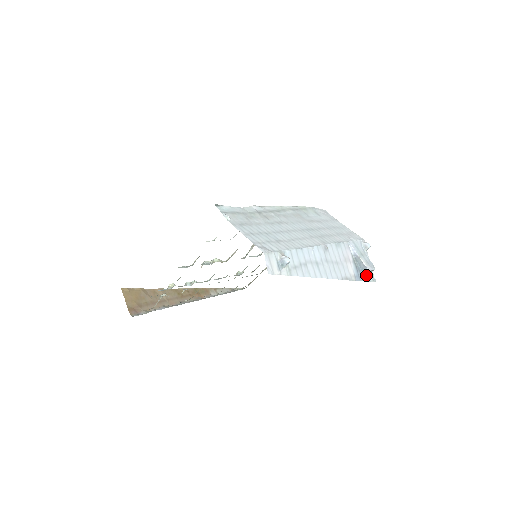
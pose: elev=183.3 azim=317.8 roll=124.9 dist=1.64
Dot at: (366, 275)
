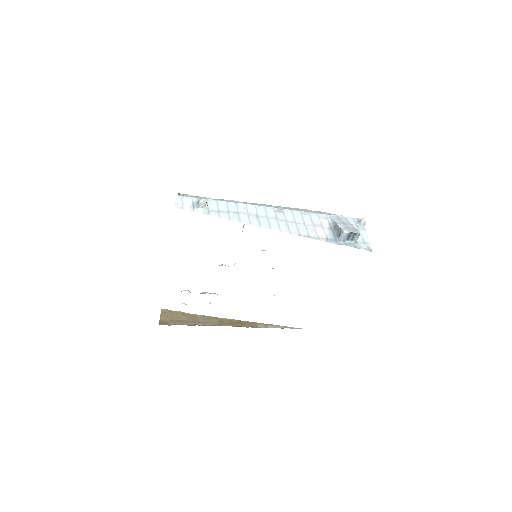
Dot at: (352, 242)
